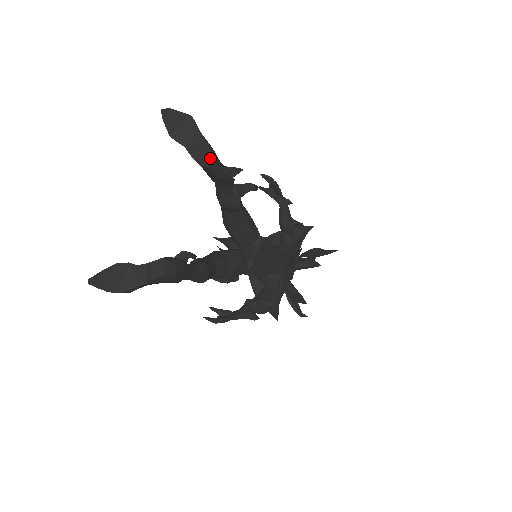
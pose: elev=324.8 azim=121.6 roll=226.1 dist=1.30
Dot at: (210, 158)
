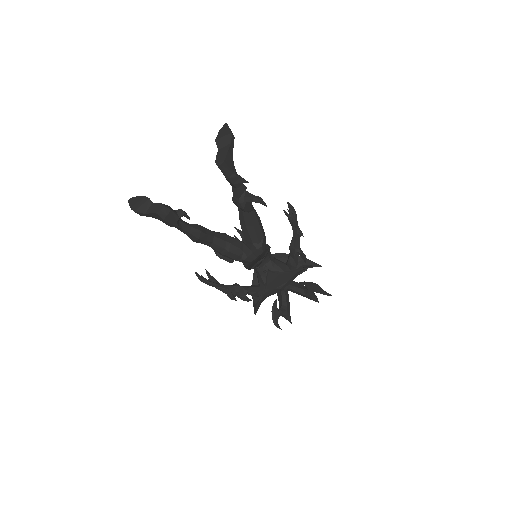
Dot at: (222, 161)
